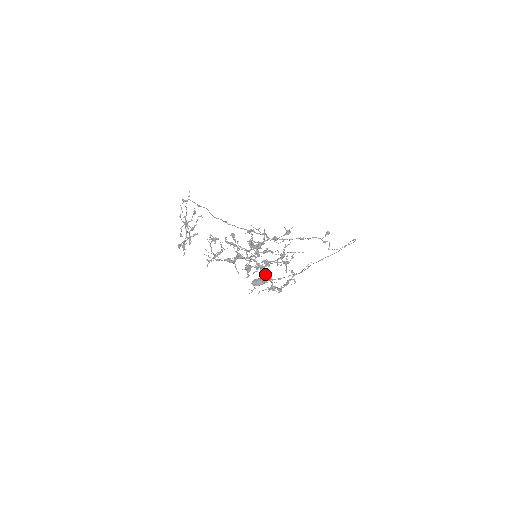
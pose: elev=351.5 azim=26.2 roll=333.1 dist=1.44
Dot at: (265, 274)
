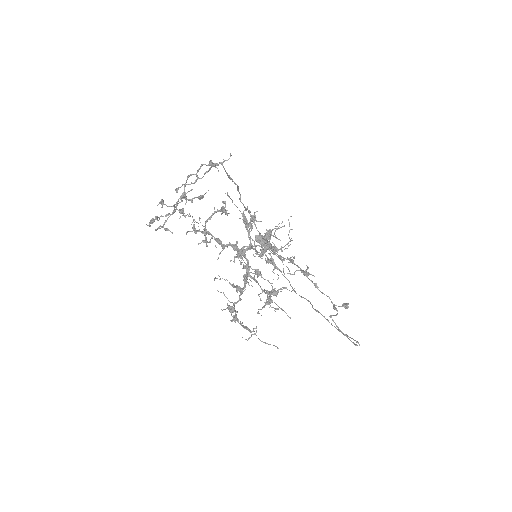
Dot at: (245, 281)
